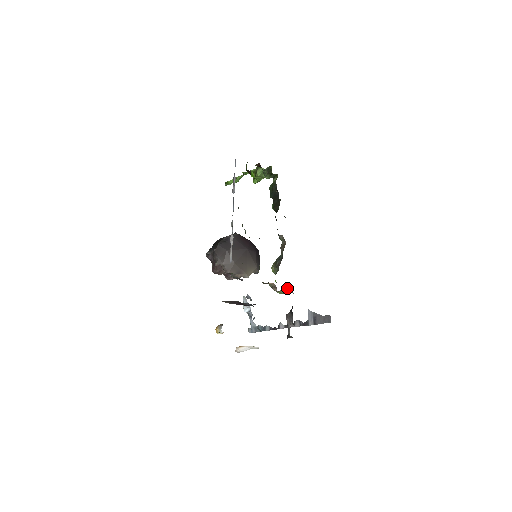
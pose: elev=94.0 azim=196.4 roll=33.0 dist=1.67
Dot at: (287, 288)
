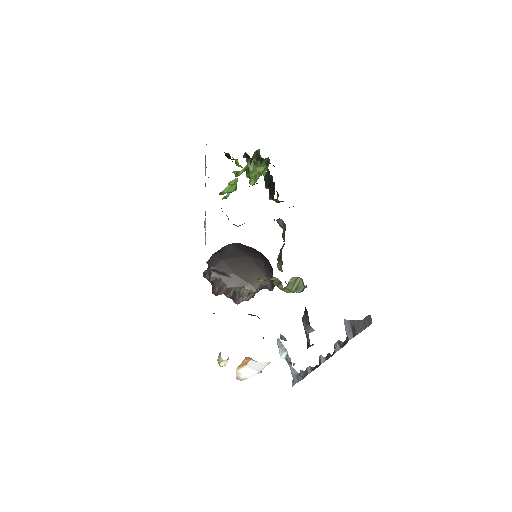
Dot at: (296, 281)
